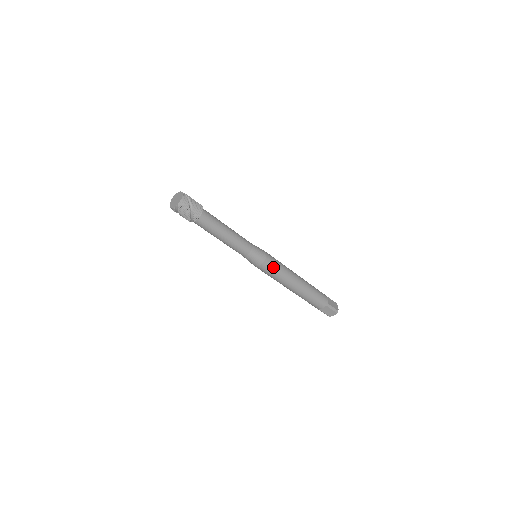
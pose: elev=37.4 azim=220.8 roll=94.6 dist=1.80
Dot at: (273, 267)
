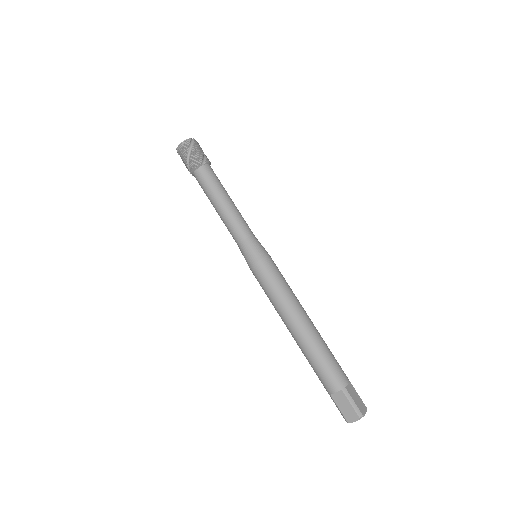
Dot at: (279, 271)
